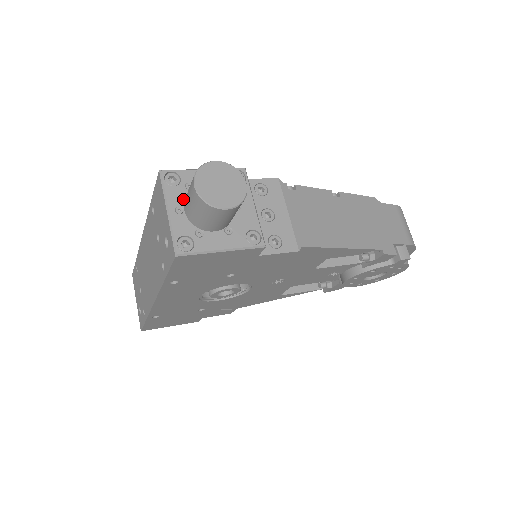
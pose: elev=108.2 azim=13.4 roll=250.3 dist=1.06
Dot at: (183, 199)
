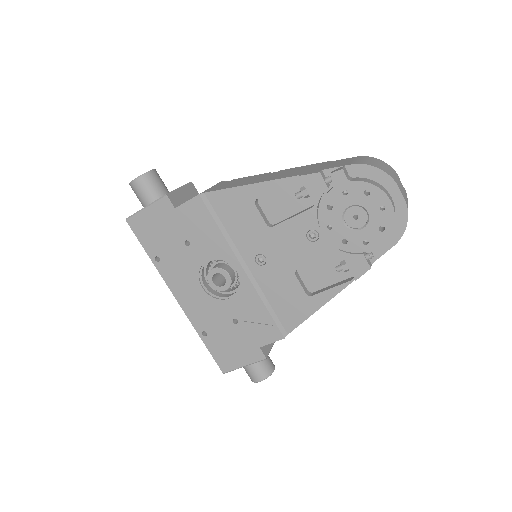
Dot at: occluded
